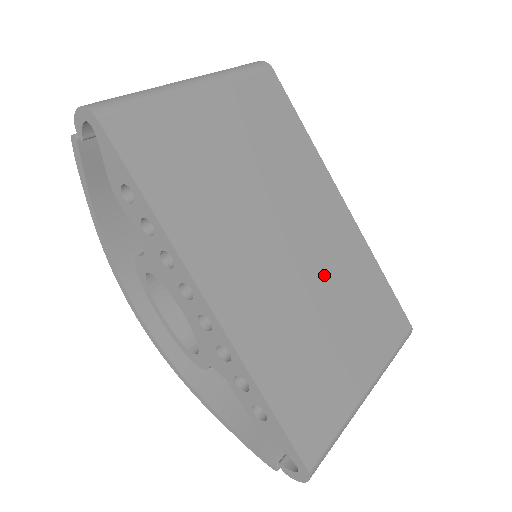
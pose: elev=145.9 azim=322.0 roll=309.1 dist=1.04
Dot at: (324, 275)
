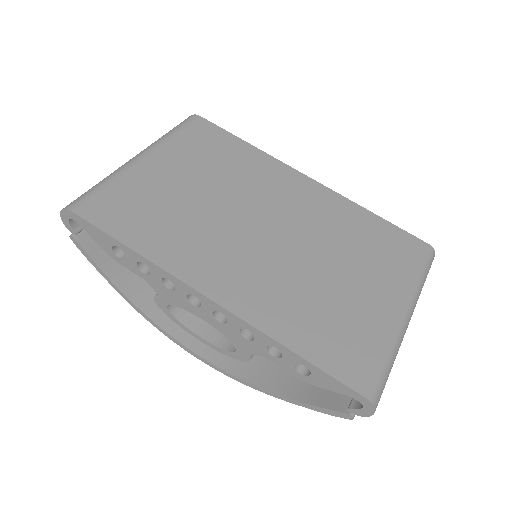
Dot at: (313, 239)
